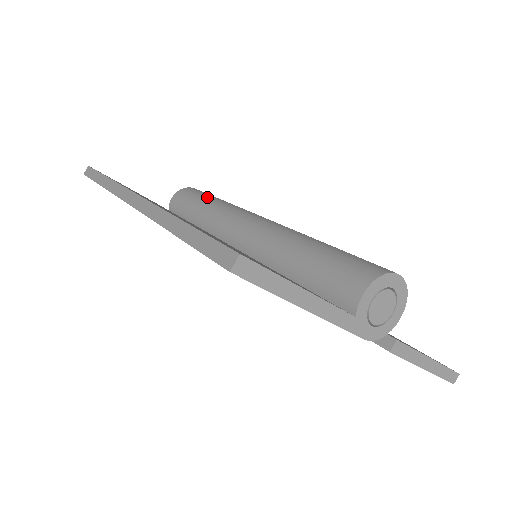
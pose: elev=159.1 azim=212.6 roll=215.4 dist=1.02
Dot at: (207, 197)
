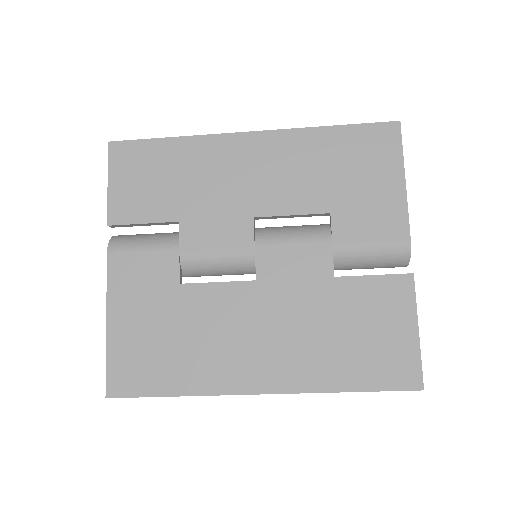
Dot at: occluded
